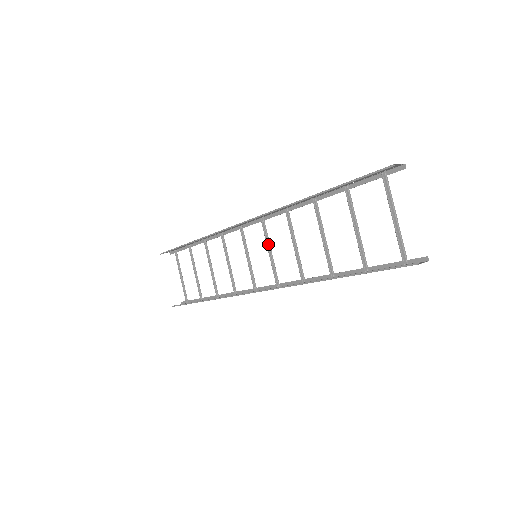
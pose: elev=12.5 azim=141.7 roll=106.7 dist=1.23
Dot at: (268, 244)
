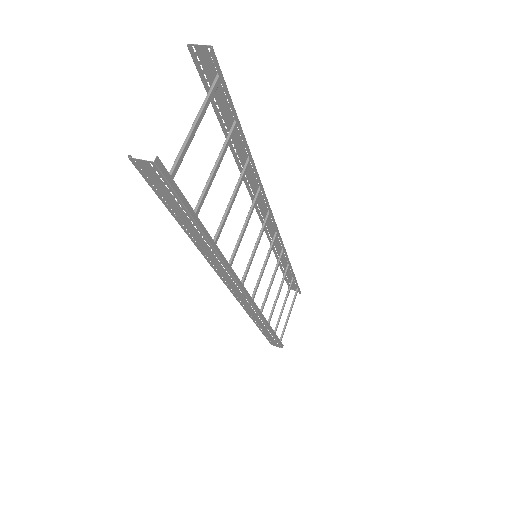
Dot at: (258, 238)
